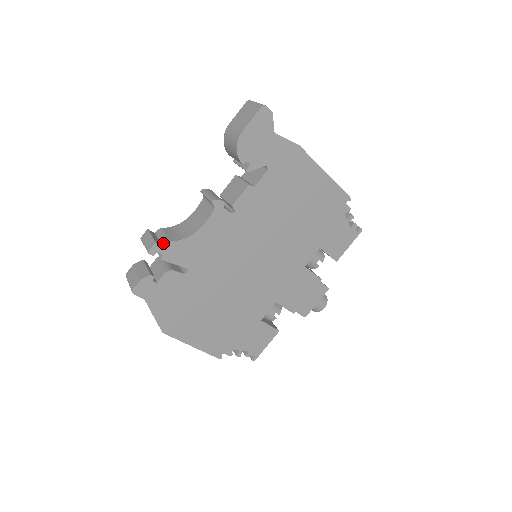
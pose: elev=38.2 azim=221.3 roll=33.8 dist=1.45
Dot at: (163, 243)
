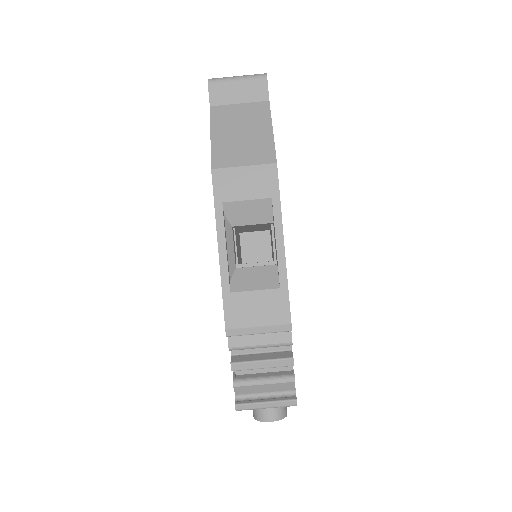
Dot at: occluded
